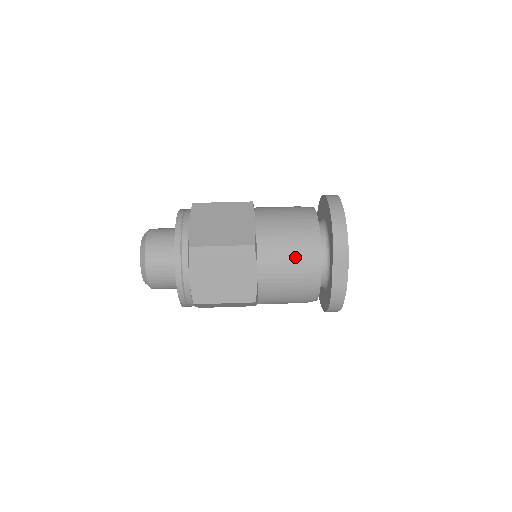
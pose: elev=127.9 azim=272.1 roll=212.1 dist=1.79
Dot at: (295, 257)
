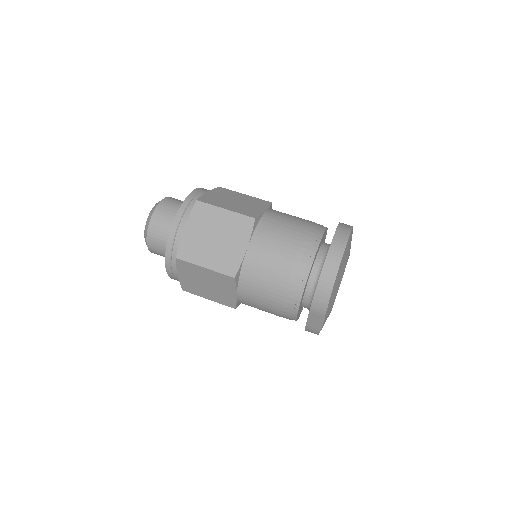
Dot at: (273, 297)
